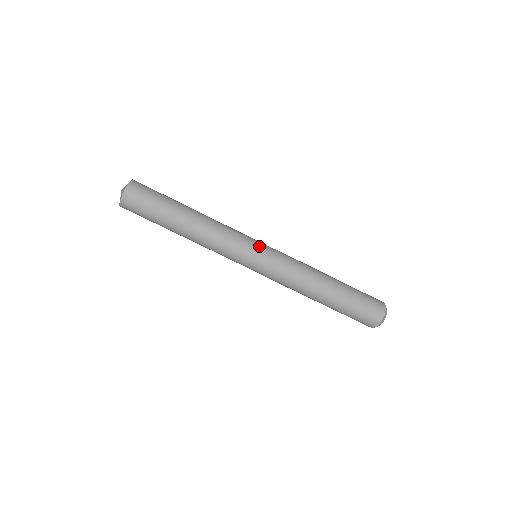
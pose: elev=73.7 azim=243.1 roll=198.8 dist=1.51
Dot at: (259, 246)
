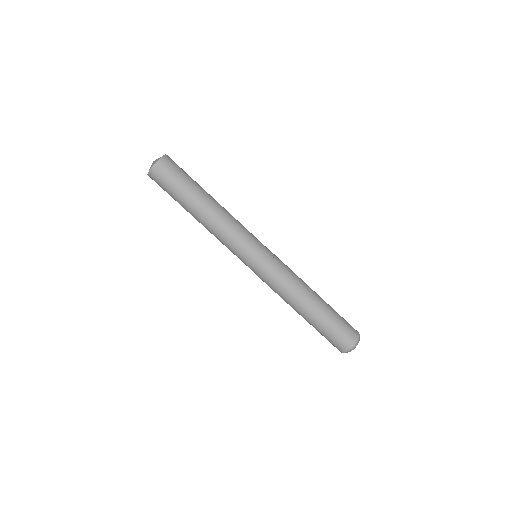
Dot at: occluded
